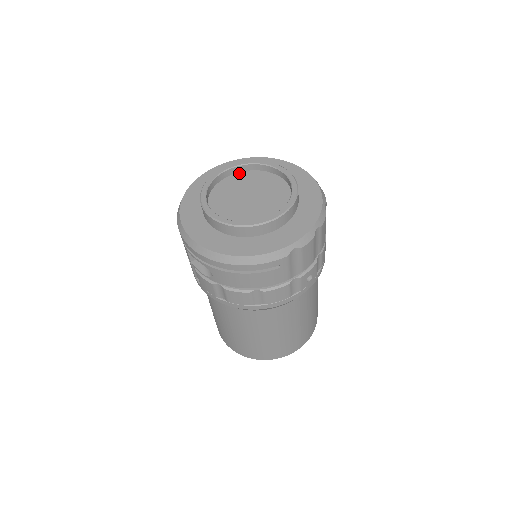
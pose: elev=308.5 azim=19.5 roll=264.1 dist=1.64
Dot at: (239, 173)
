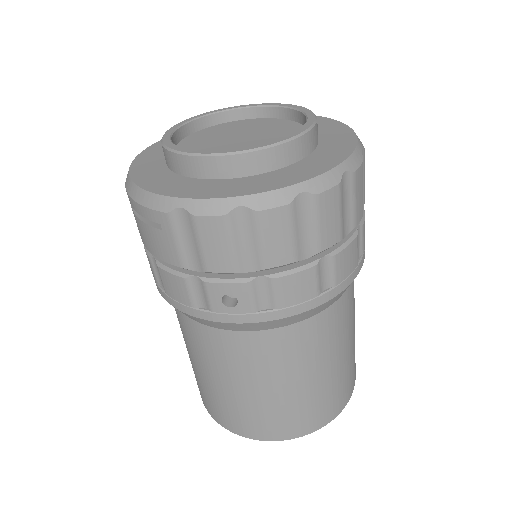
Dot at: (280, 119)
